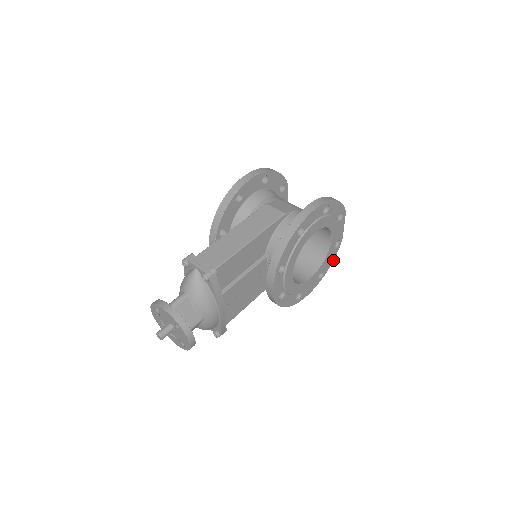
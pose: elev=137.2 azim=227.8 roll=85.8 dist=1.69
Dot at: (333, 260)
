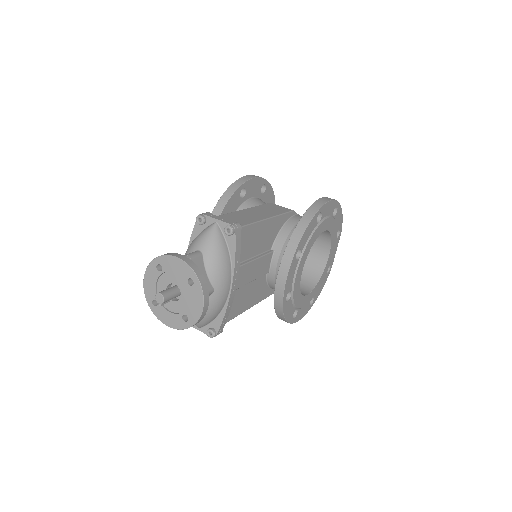
Dot at: (321, 290)
